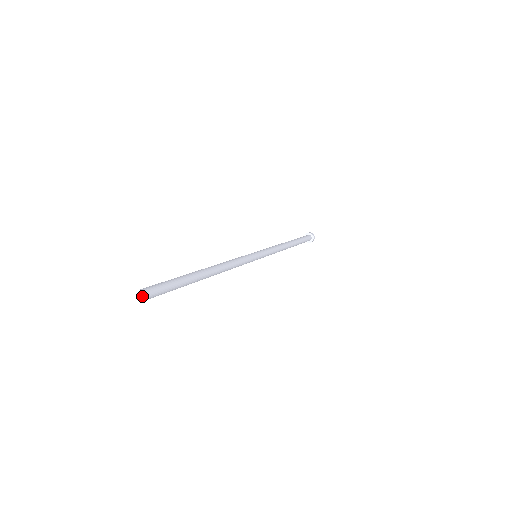
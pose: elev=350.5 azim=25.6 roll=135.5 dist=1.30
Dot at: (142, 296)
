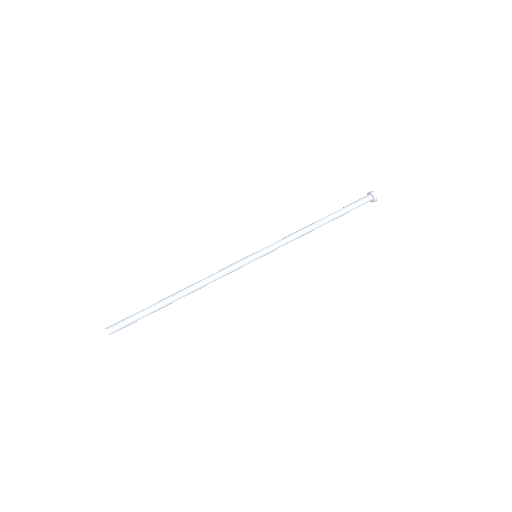
Dot at: (109, 329)
